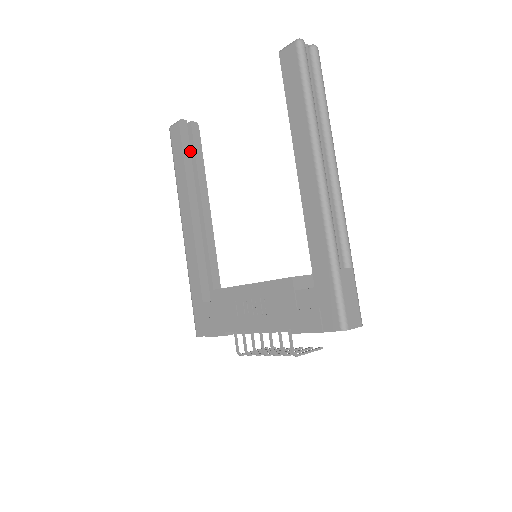
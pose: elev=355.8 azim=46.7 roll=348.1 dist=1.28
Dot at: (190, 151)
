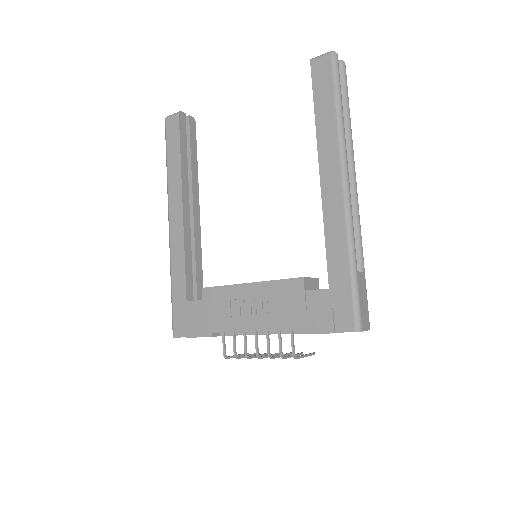
Dot at: (186, 145)
